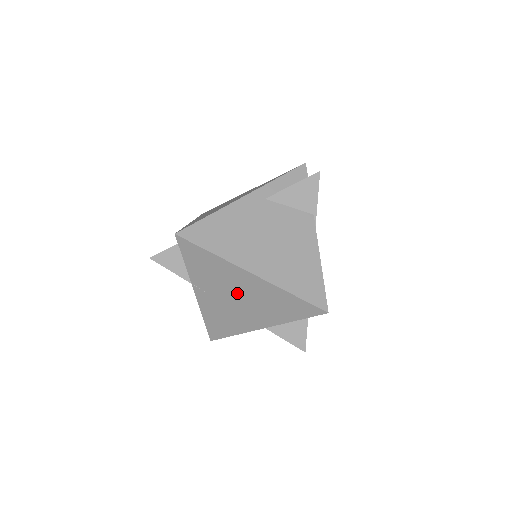
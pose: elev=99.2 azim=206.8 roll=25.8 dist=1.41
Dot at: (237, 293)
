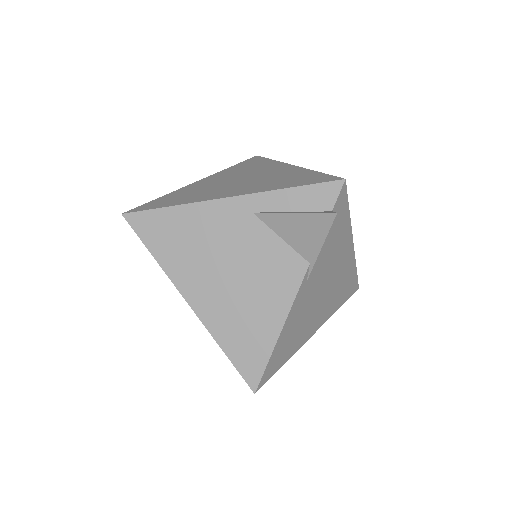
Dot at: occluded
